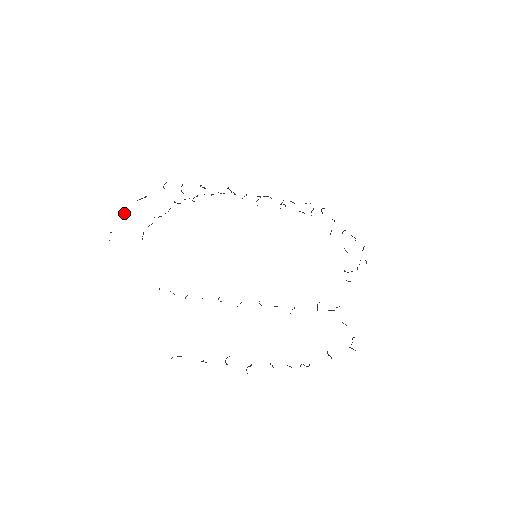
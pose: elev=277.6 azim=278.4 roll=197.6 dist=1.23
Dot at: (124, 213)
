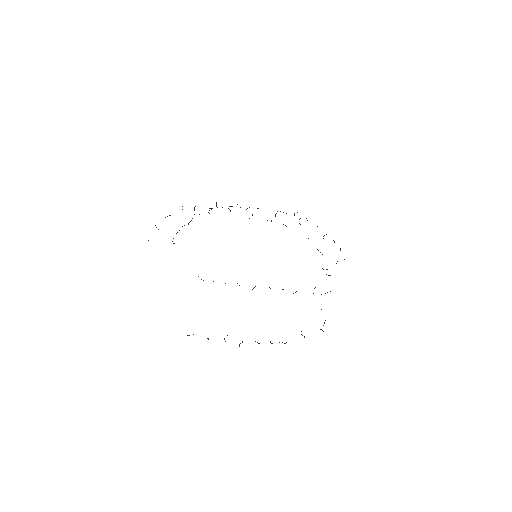
Dot at: (156, 227)
